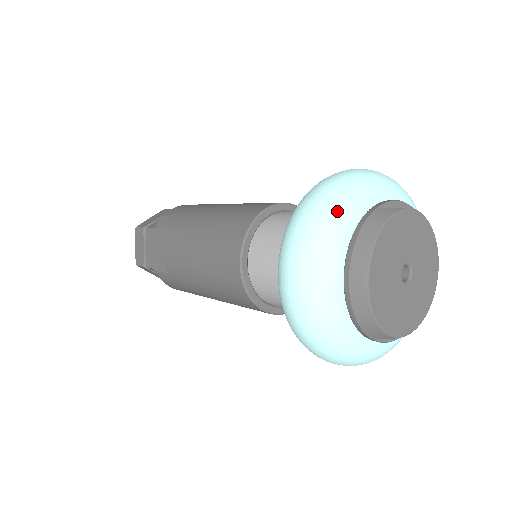
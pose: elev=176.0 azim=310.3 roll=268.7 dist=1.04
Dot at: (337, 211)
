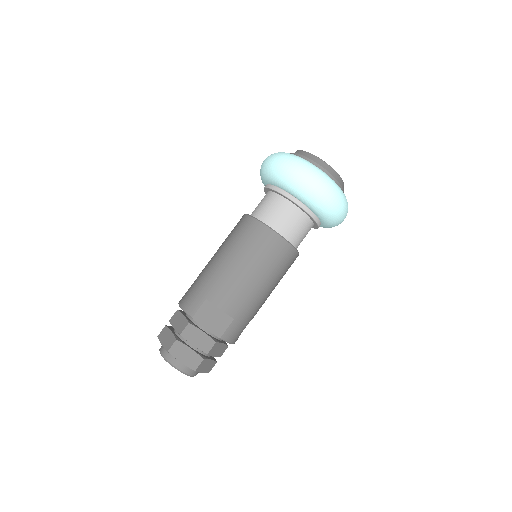
Dot at: (295, 156)
